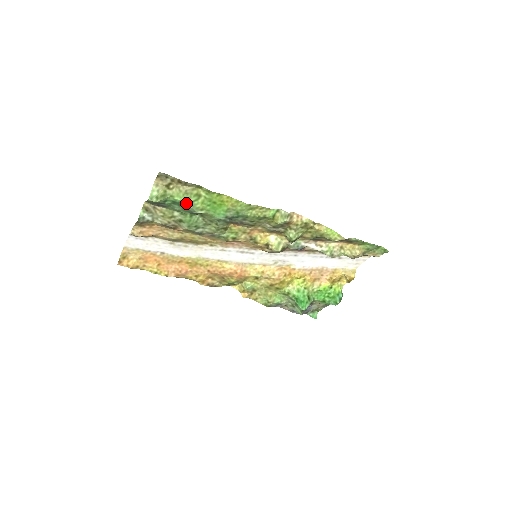
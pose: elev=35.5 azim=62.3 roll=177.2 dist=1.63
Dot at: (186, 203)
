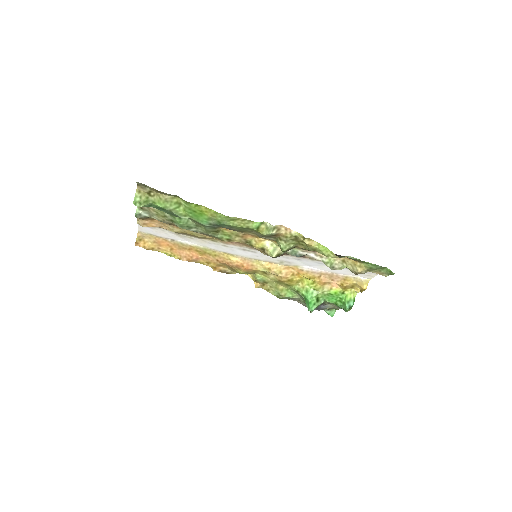
Dot at: (168, 209)
